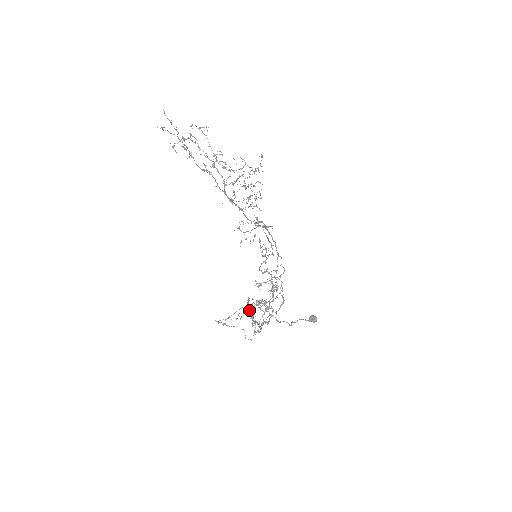
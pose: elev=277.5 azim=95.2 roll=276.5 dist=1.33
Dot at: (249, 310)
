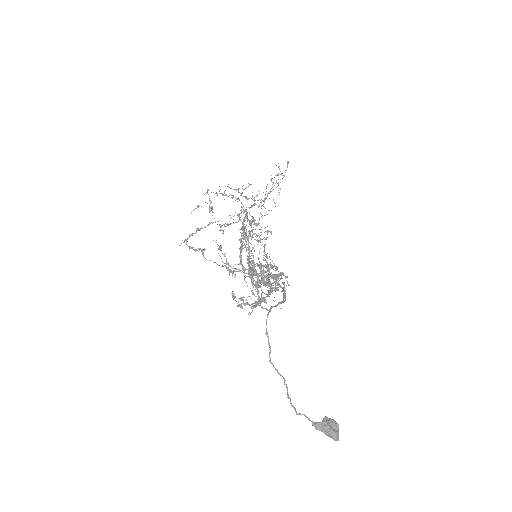
Dot at: (232, 268)
